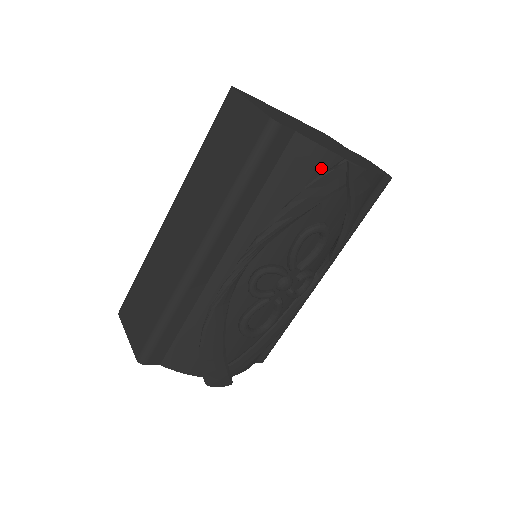
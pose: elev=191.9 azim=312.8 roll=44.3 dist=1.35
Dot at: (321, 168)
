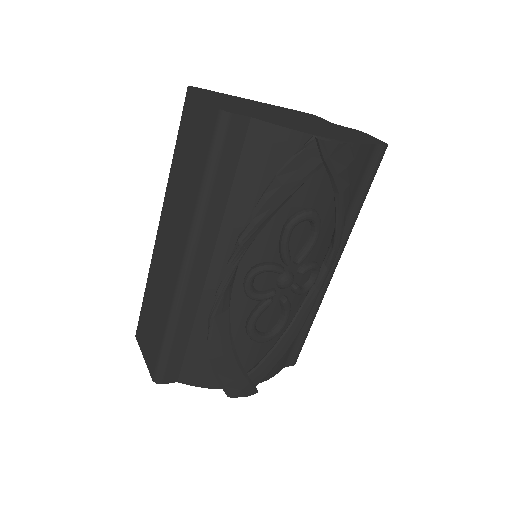
Dot at: (290, 151)
